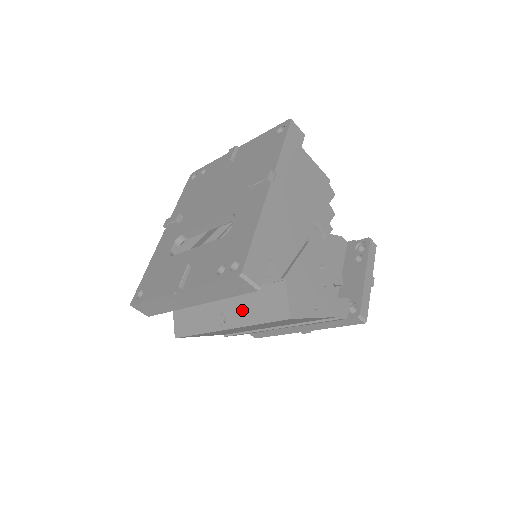
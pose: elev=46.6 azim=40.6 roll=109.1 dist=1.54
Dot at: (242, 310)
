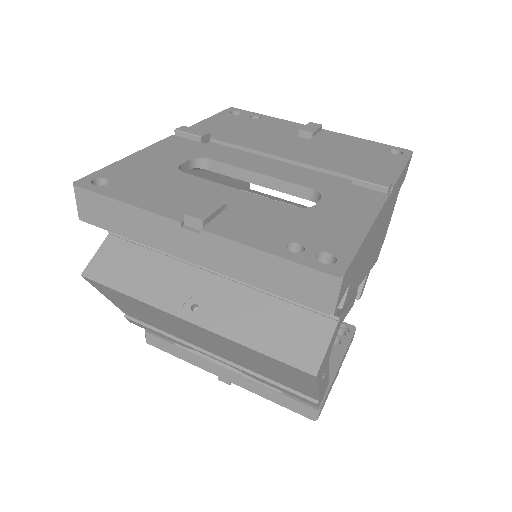
Dot at: (237, 313)
